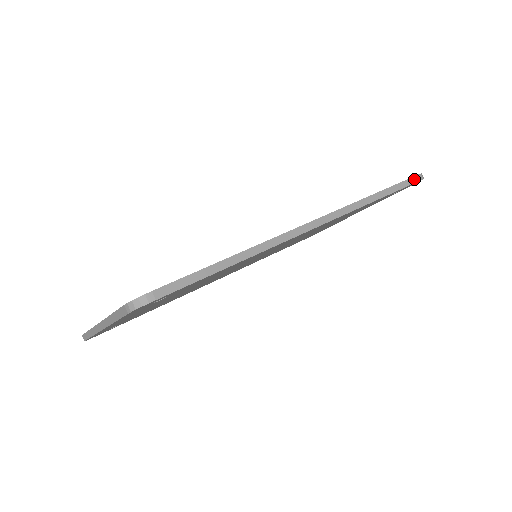
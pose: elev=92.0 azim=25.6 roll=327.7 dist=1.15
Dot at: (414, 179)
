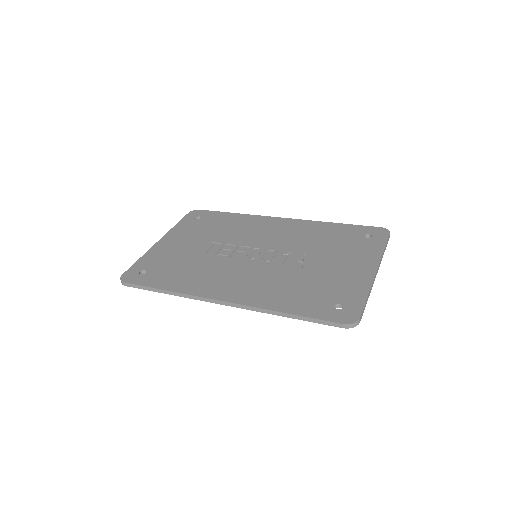
Dot at: (334, 324)
